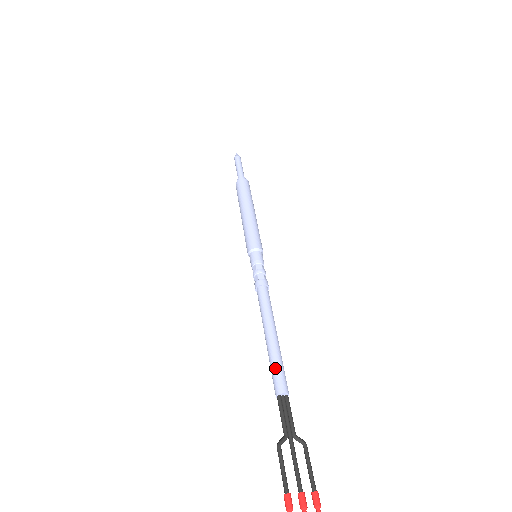
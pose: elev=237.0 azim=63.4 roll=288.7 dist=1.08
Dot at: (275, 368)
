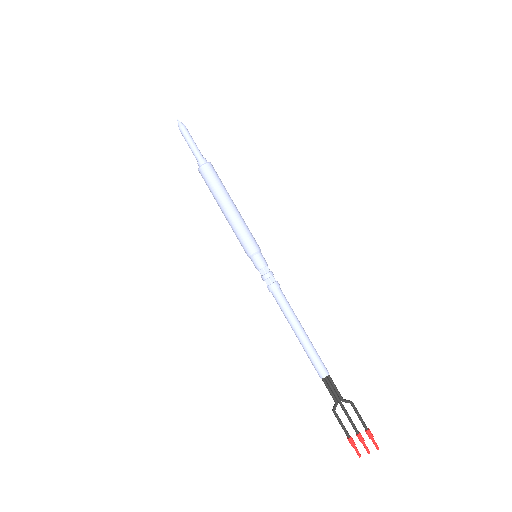
Dot at: (311, 361)
